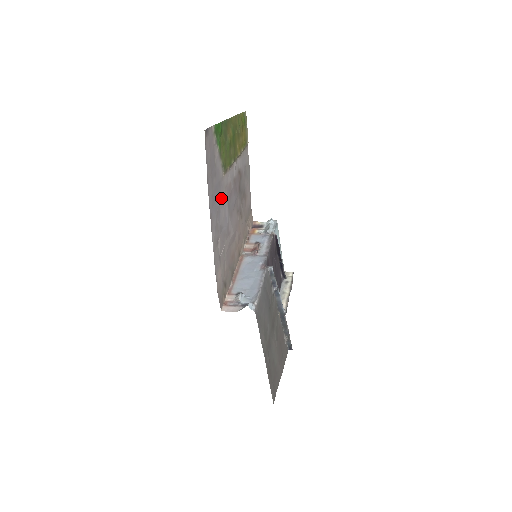
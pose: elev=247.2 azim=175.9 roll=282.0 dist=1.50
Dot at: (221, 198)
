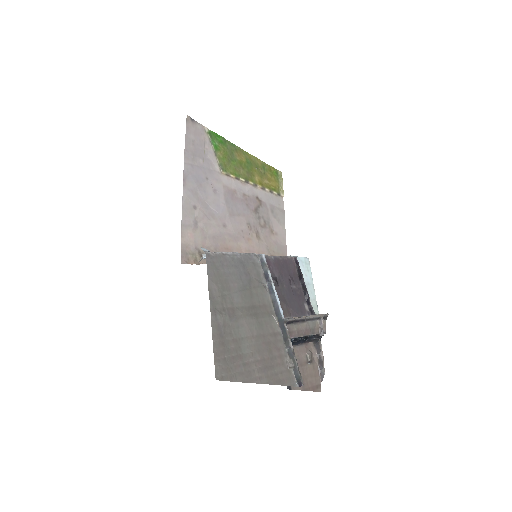
Dot at: (212, 185)
